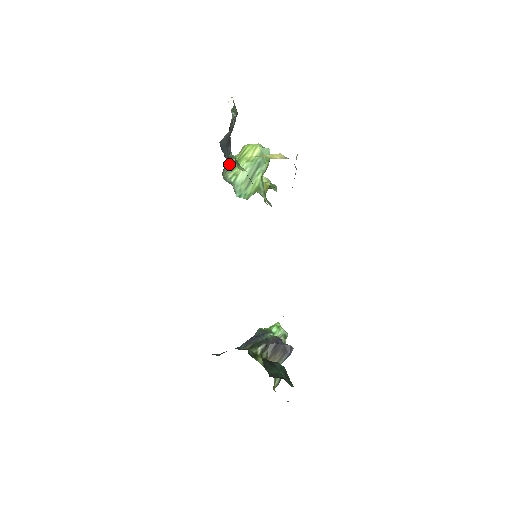
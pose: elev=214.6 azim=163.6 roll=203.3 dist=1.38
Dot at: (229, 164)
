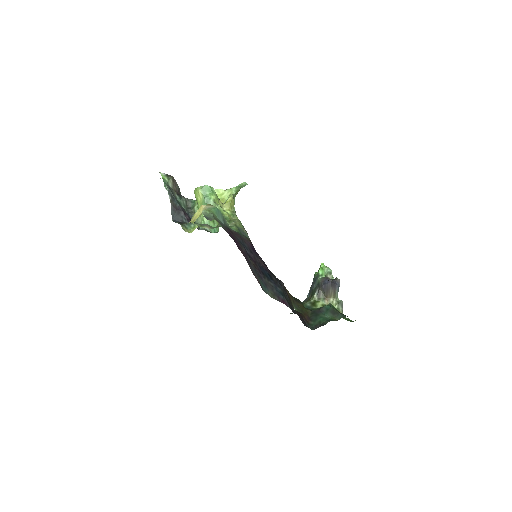
Dot at: occluded
